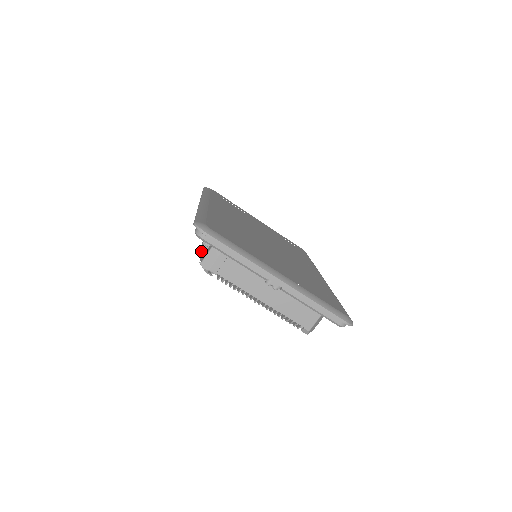
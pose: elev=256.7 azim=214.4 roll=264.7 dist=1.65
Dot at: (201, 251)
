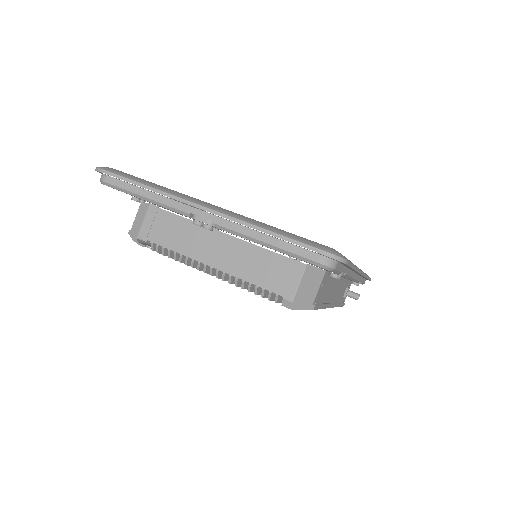
Dot at: occluded
